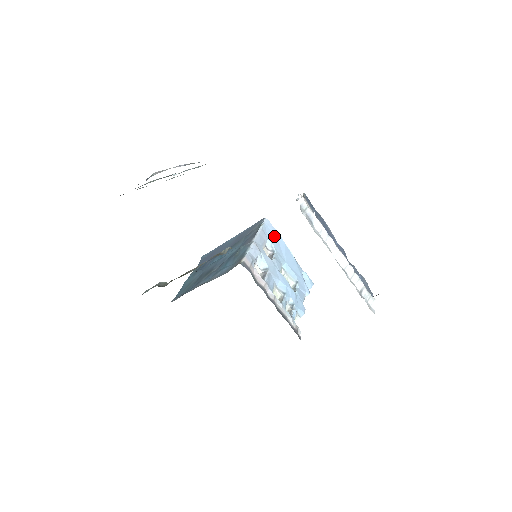
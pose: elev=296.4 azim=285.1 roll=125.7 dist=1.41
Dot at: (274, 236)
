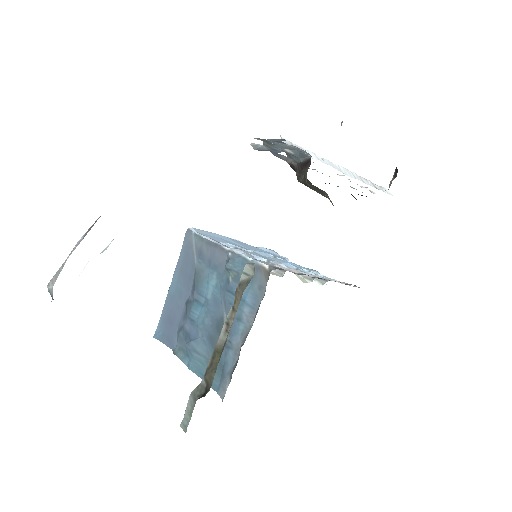
Dot at: (215, 237)
